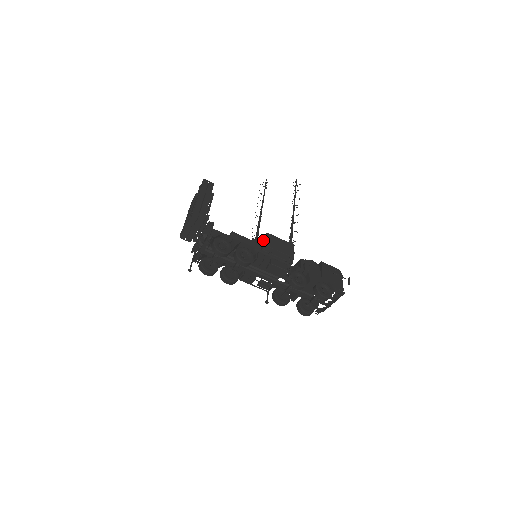
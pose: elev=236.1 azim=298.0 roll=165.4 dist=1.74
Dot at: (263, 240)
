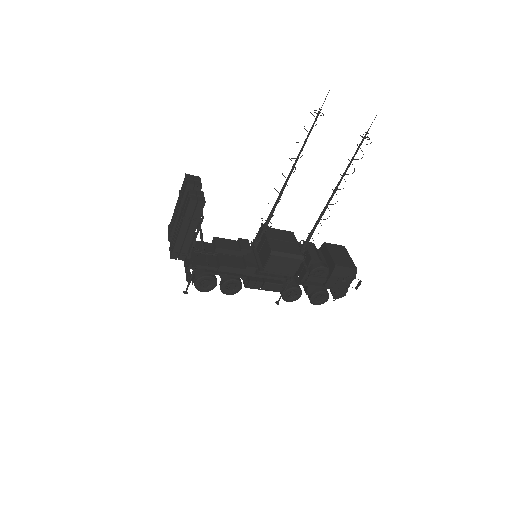
Dot at: (266, 251)
